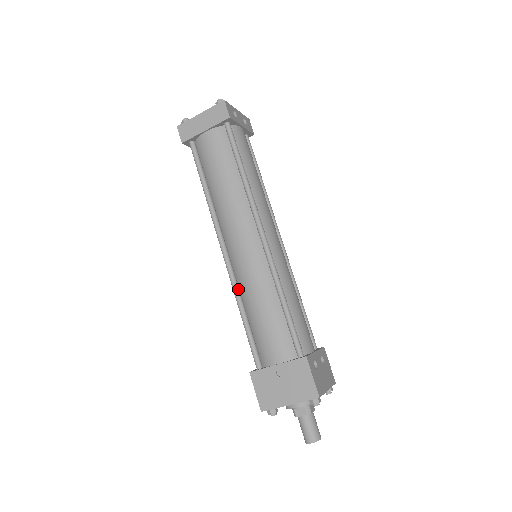
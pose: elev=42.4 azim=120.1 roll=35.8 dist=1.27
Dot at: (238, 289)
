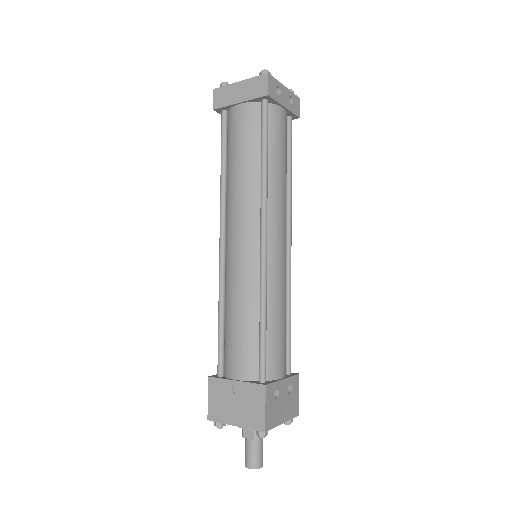
Dot at: (224, 287)
